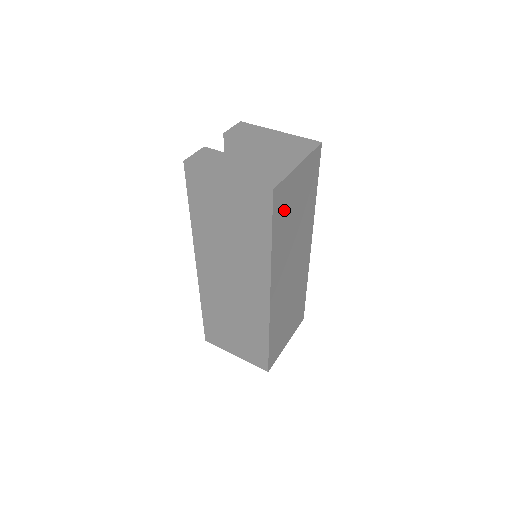
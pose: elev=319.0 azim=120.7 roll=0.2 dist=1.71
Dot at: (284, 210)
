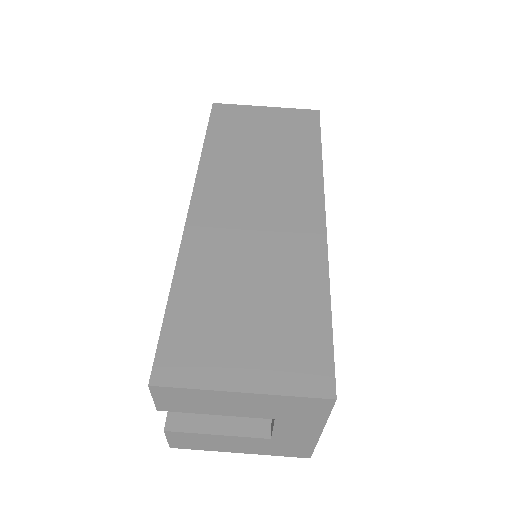
Dot at: occluded
